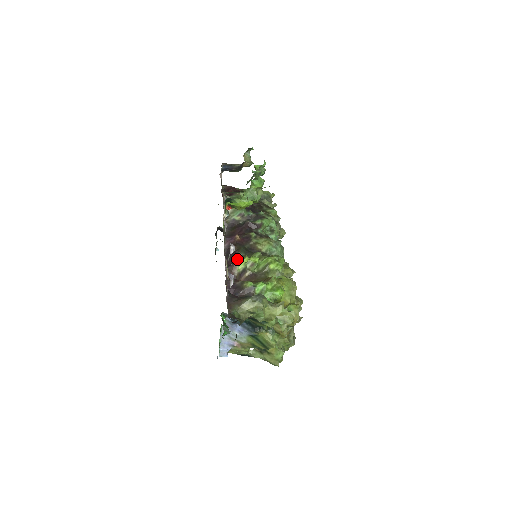
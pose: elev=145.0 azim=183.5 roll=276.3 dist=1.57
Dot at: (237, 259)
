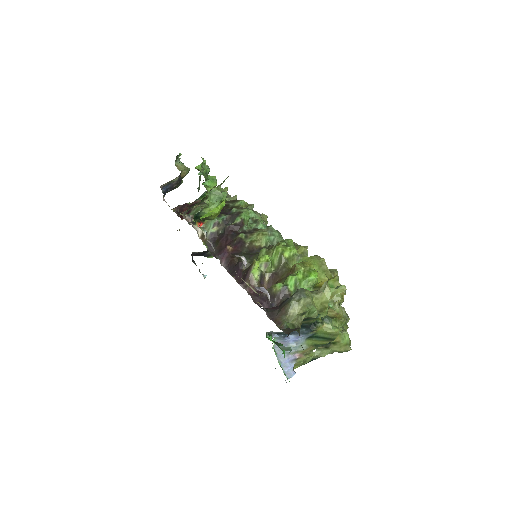
Dot at: (246, 269)
